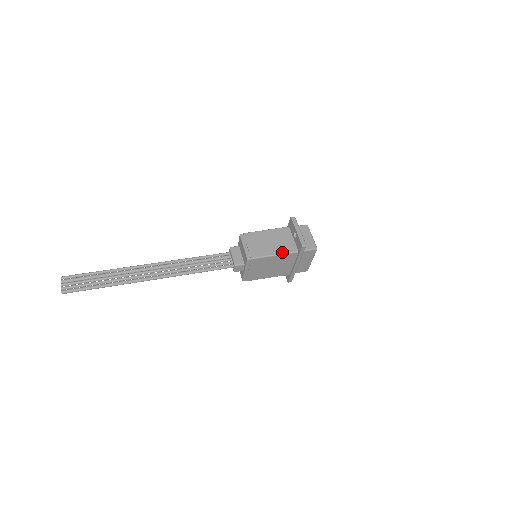
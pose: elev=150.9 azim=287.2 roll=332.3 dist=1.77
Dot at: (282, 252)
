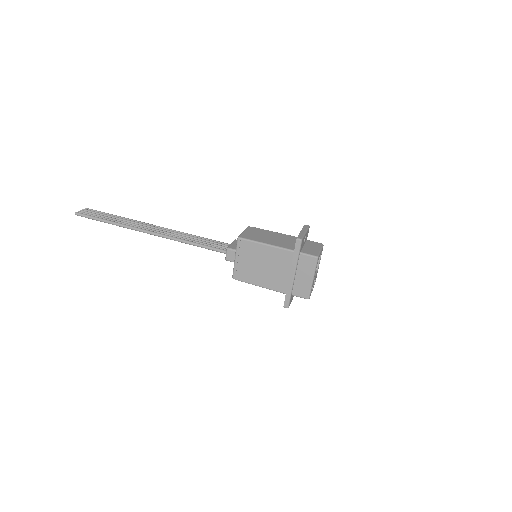
Dot at: (277, 245)
